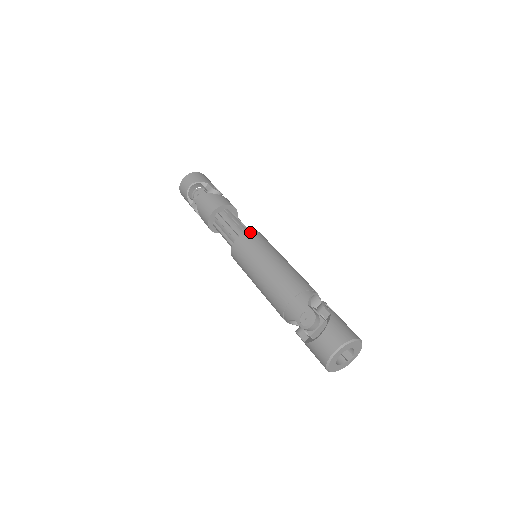
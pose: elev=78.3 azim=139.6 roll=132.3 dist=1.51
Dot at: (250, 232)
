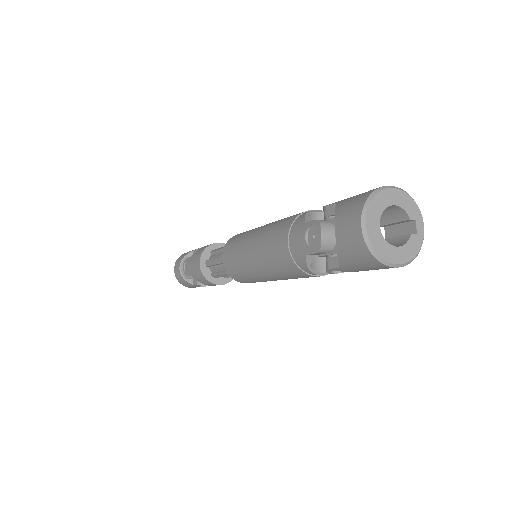
Dot at: (231, 239)
